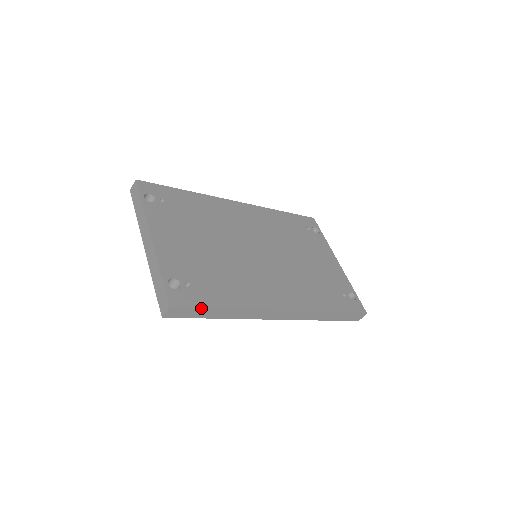
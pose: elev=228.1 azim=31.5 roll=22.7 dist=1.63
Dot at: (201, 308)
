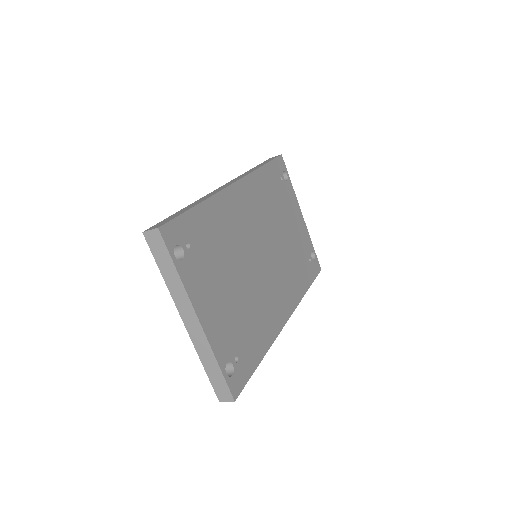
Dot at: (249, 378)
